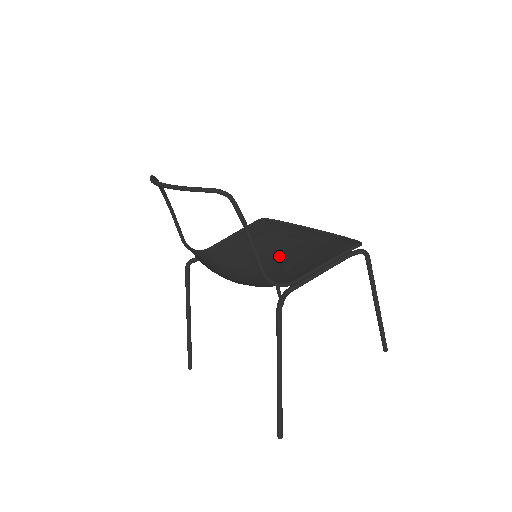
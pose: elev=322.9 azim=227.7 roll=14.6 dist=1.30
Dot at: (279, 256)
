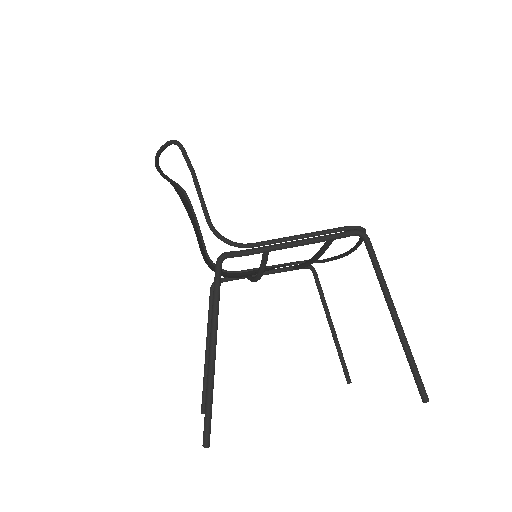
Dot at: occluded
